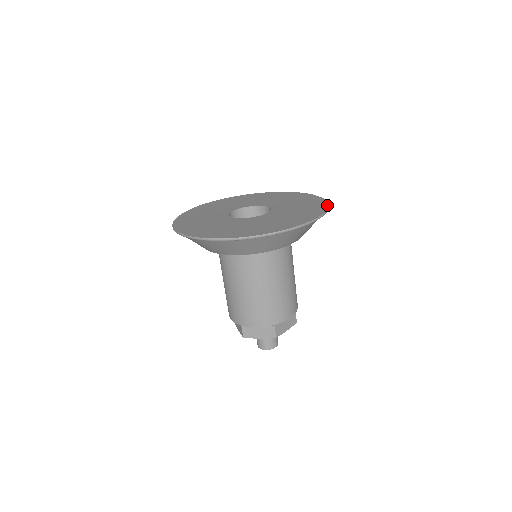
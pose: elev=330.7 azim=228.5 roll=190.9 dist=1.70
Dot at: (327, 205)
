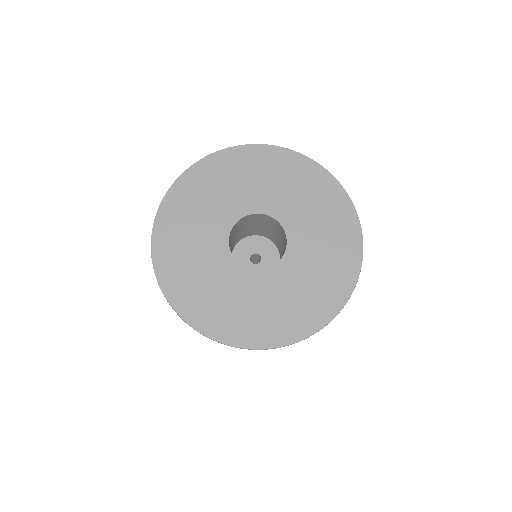
Dot at: (332, 177)
